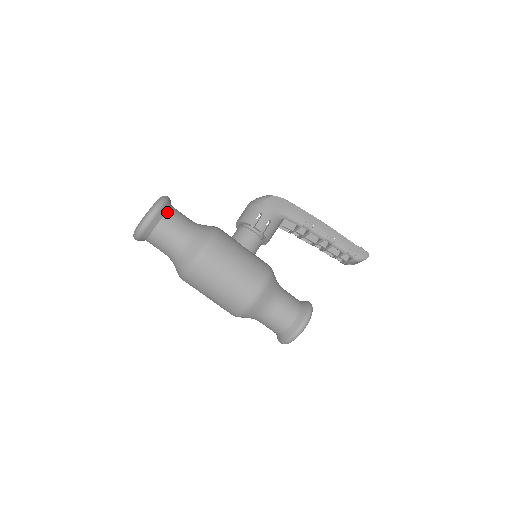
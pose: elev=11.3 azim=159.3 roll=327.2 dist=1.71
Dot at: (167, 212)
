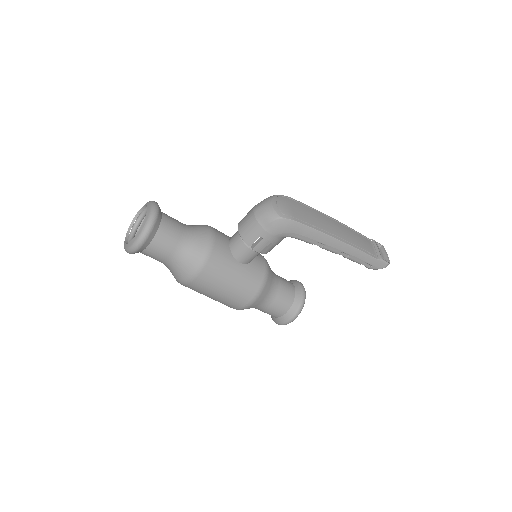
Dot at: (152, 240)
